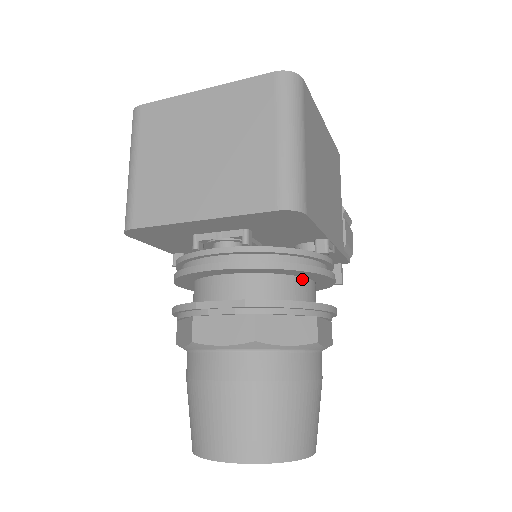
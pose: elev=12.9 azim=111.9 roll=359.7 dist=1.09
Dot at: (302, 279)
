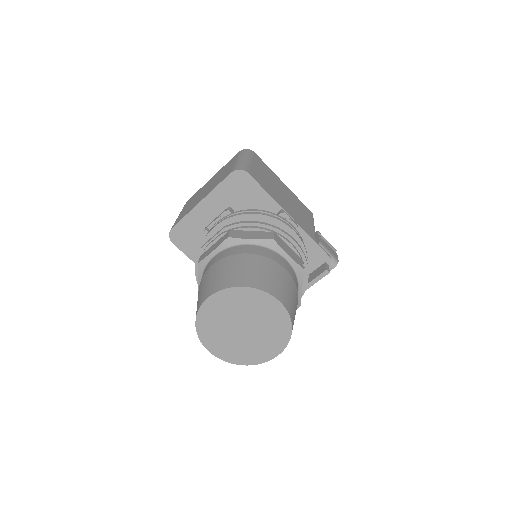
Dot at: occluded
